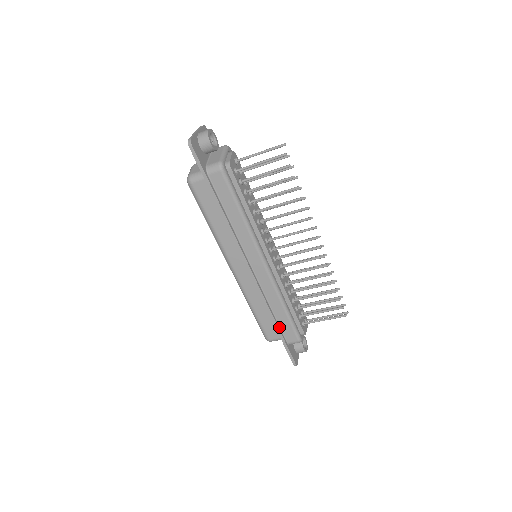
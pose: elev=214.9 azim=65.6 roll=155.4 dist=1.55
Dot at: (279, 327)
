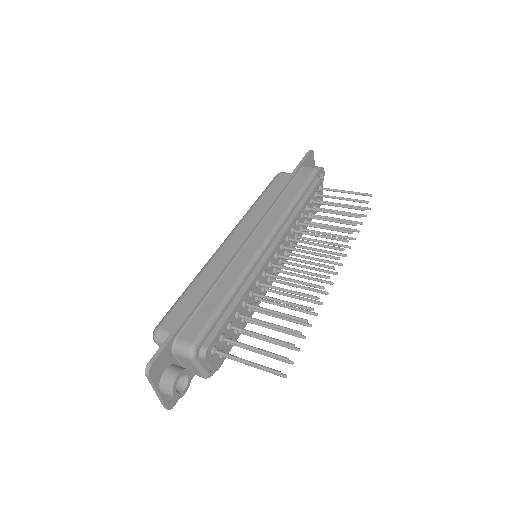
Dot at: occluded
